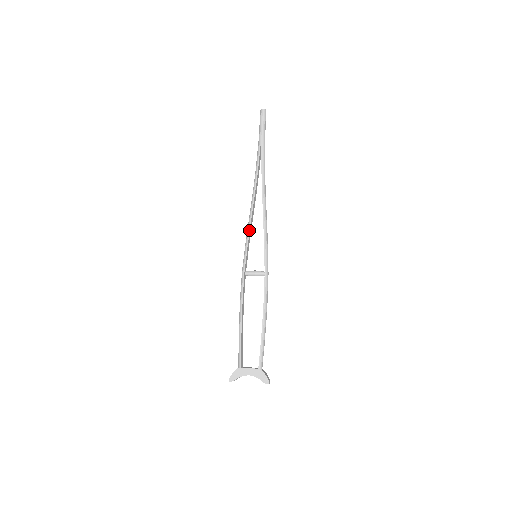
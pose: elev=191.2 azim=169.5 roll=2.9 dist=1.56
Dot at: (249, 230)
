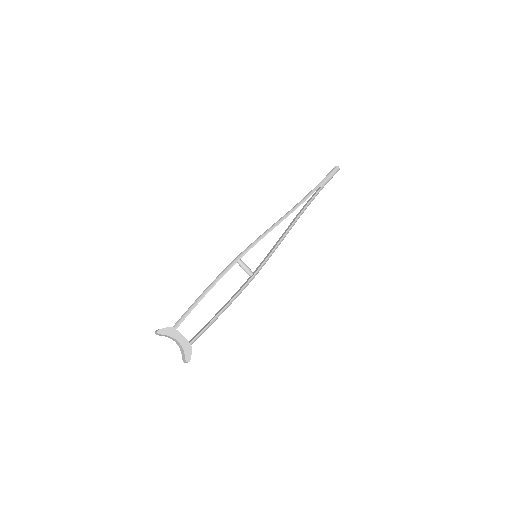
Dot at: occluded
